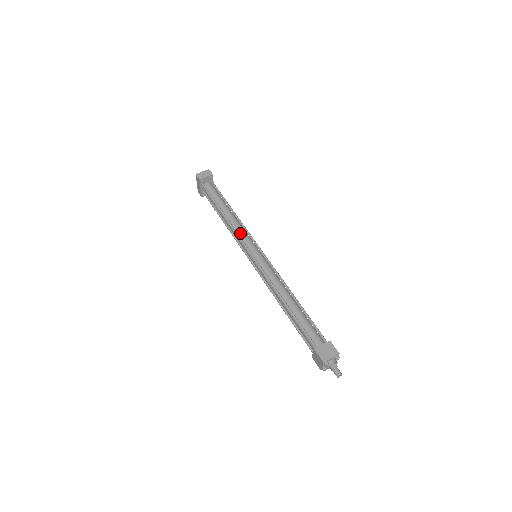
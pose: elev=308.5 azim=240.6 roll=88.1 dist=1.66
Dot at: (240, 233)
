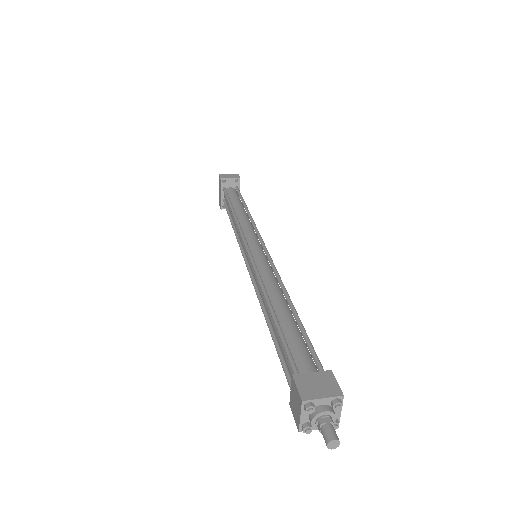
Dot at: (245, 228)
